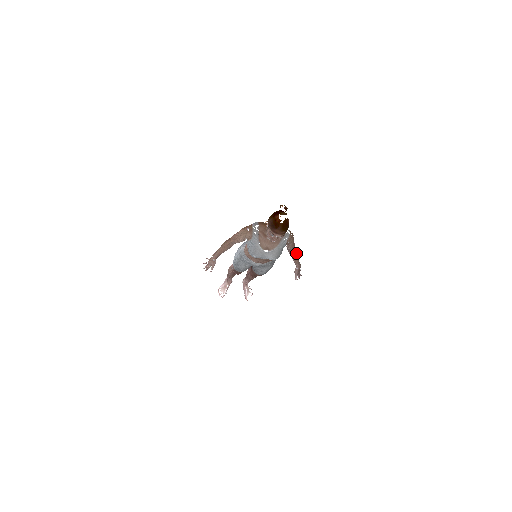
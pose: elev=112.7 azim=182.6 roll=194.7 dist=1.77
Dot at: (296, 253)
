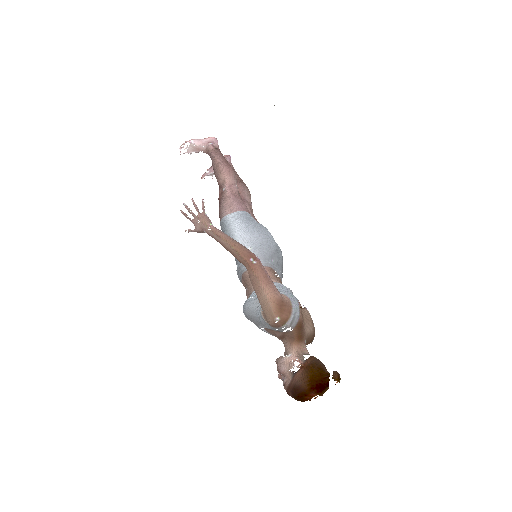
Dot at: occluded
